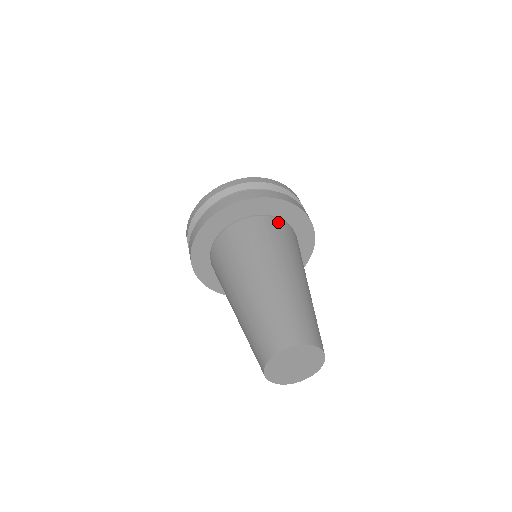
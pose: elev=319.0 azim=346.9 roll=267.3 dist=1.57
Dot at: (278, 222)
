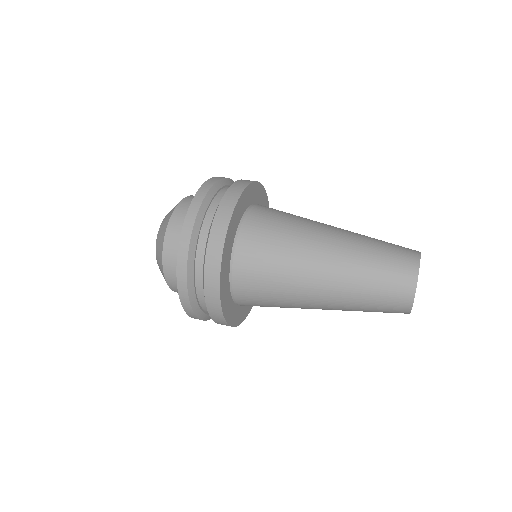
Dot at: (252, 217)
